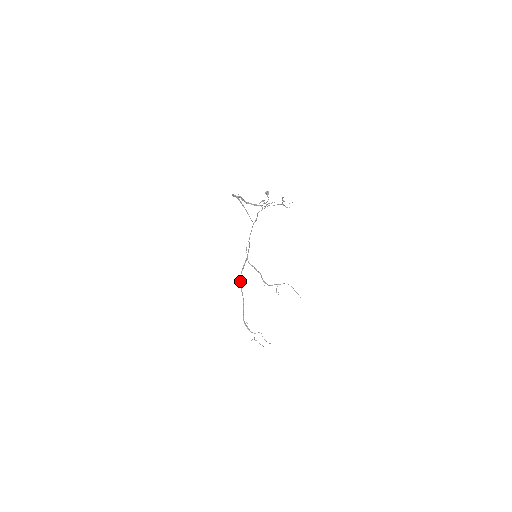
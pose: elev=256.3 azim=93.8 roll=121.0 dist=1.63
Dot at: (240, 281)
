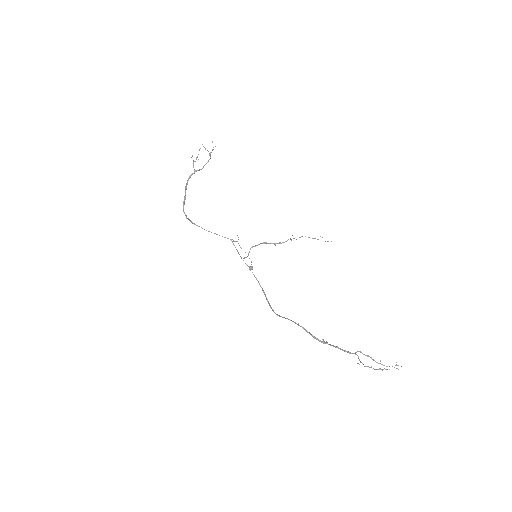
Dot at: (276, 314)
